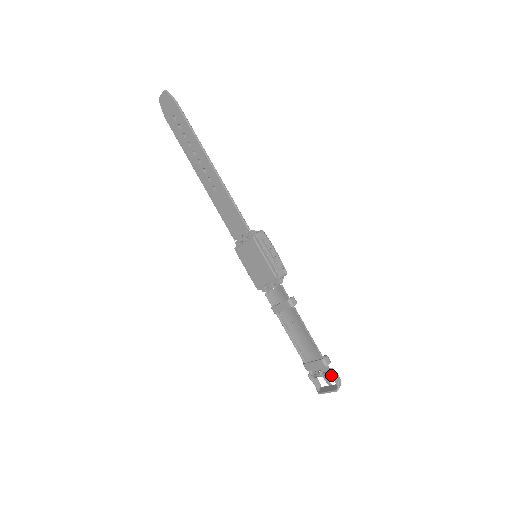
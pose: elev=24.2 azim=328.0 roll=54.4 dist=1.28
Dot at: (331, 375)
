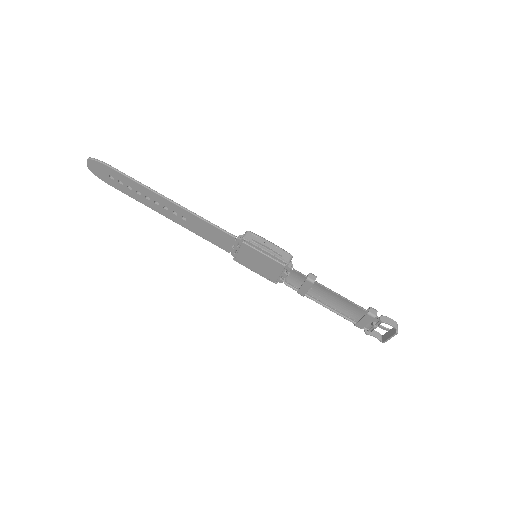
Dot at: (384, 322)
